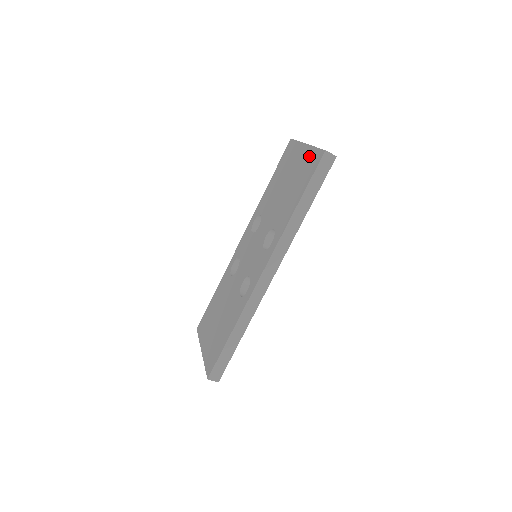
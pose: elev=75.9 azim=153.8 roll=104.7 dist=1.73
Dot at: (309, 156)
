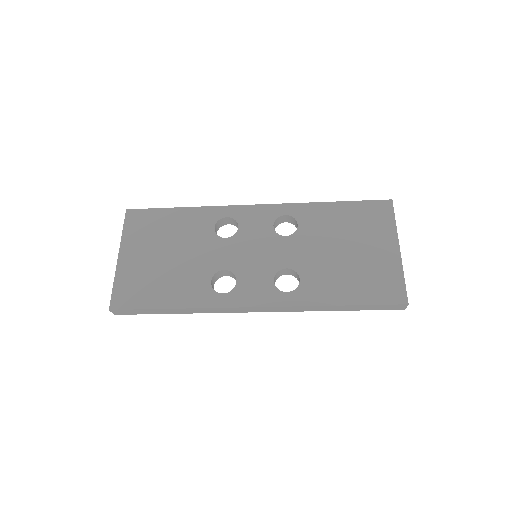
Dot at: (392, 273)
